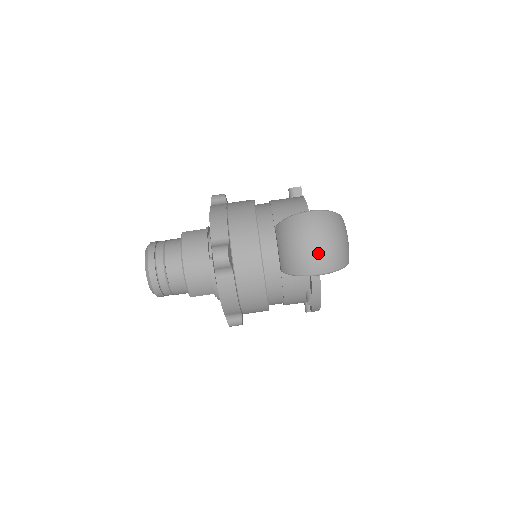
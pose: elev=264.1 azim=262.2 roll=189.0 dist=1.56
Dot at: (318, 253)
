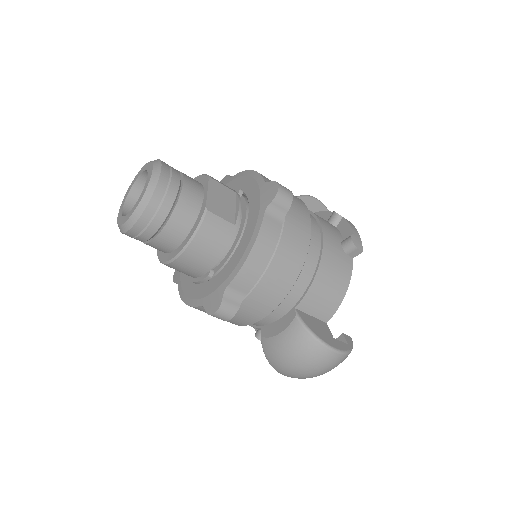
Dot at: (301, 377)
